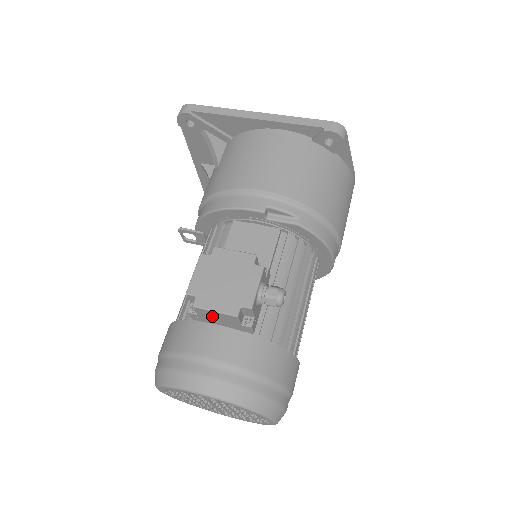
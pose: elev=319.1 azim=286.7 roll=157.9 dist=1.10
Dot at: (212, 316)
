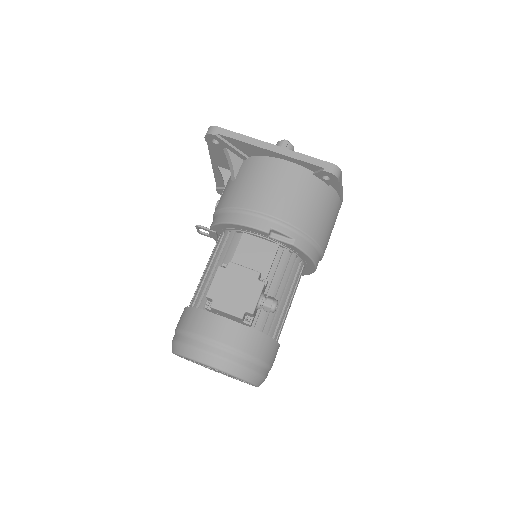
Dot at: (223, 314)
